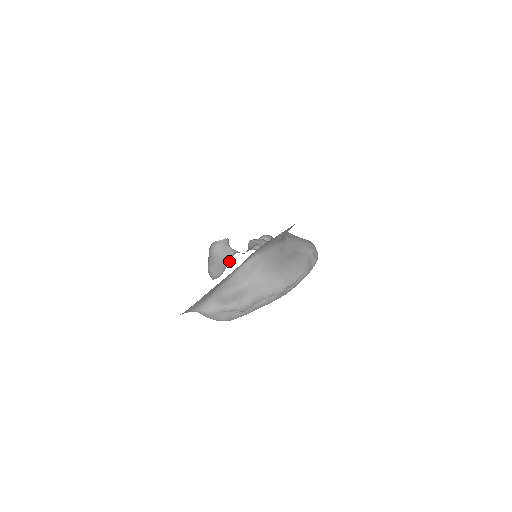
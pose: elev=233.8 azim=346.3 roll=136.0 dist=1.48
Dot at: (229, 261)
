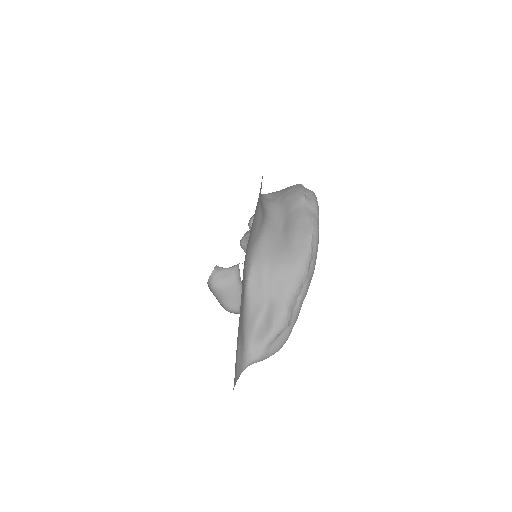
Dot at: (240, 278)
